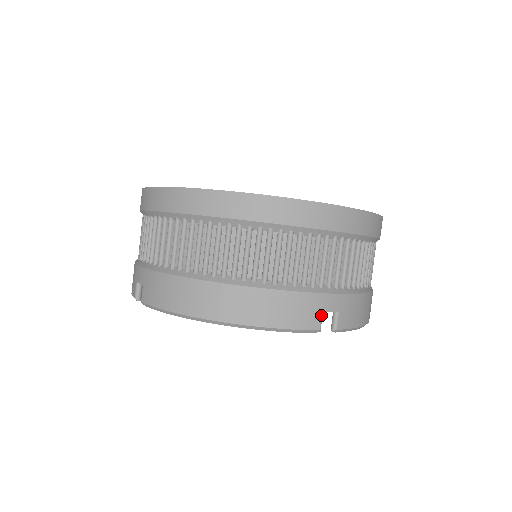
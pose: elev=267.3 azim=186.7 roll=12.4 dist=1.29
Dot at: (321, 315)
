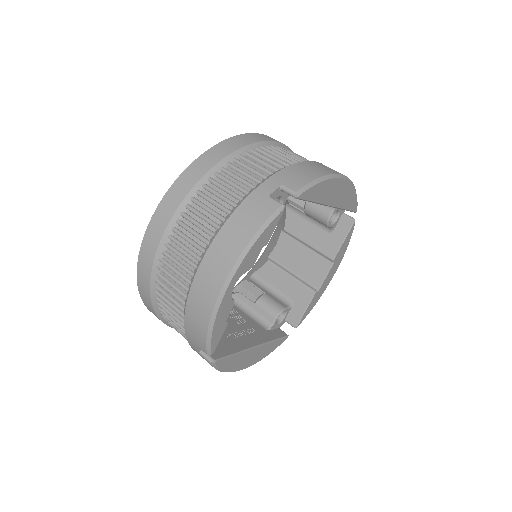
Dot at: occluded
